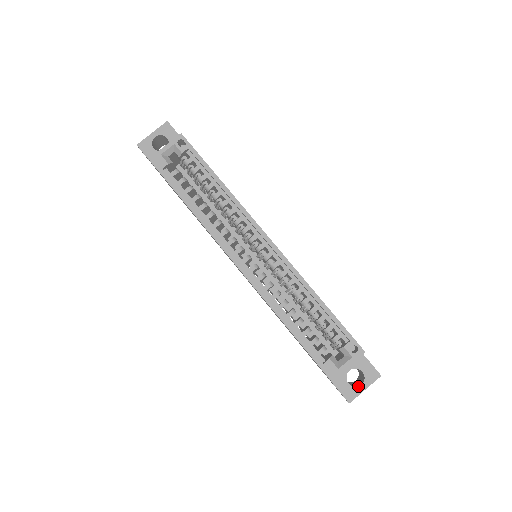
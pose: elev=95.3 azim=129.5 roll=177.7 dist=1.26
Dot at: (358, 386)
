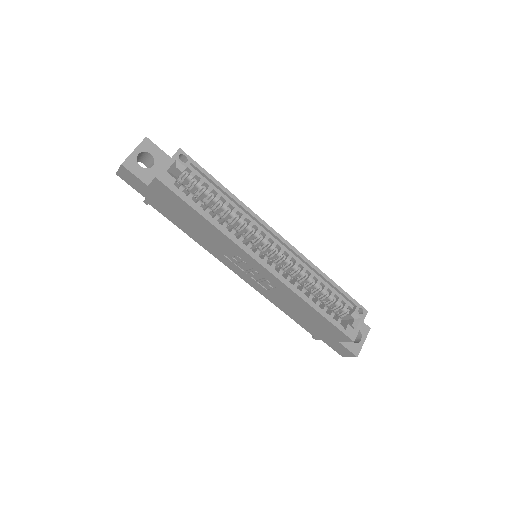
Dot at: (359, 342)
